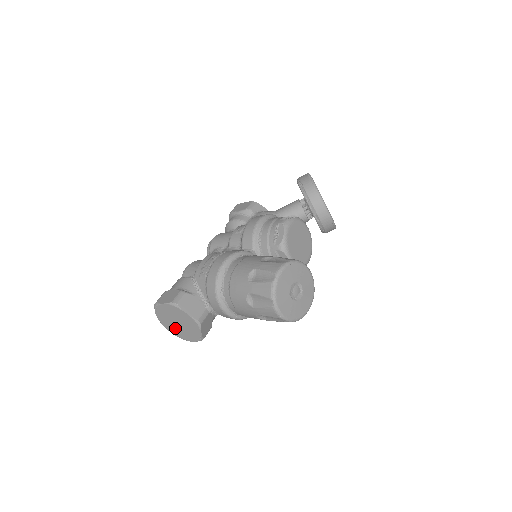
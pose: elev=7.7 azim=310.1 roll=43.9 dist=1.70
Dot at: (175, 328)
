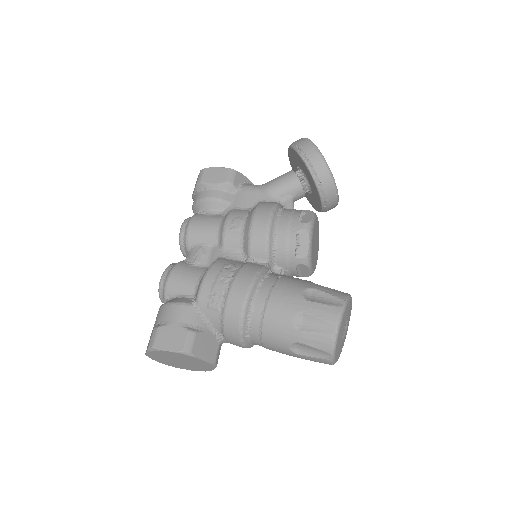
Dot at: (171, 362)
